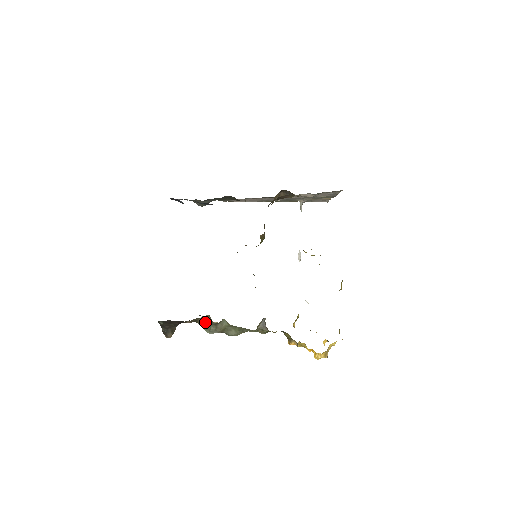
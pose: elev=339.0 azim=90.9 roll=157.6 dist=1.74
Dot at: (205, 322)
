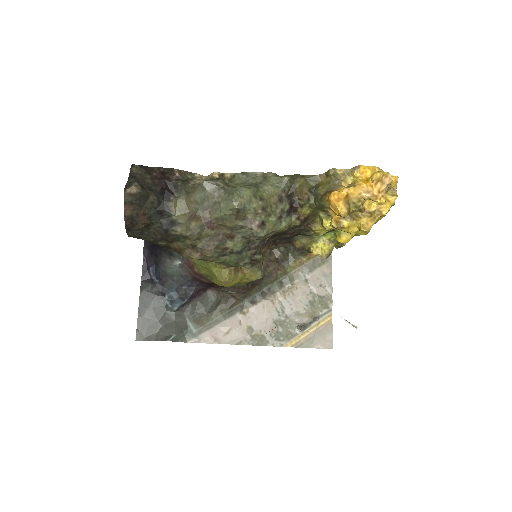
Dot at: occluded
